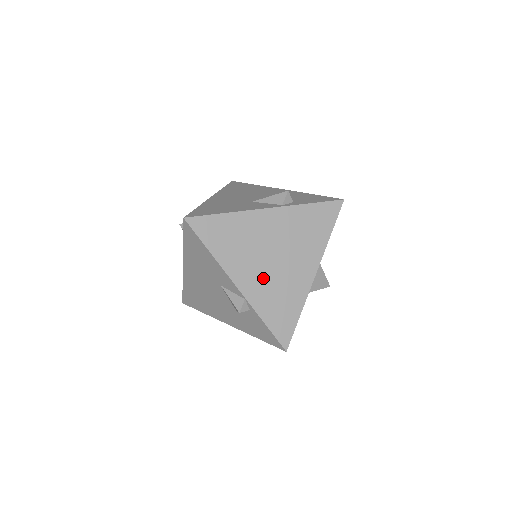
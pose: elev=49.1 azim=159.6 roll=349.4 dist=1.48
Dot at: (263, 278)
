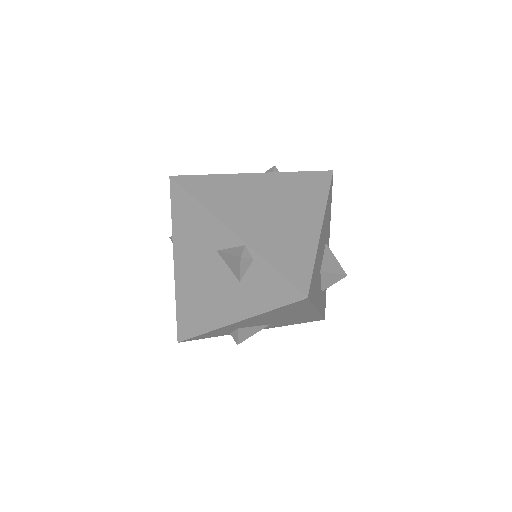
Dot at: (263, 226)
